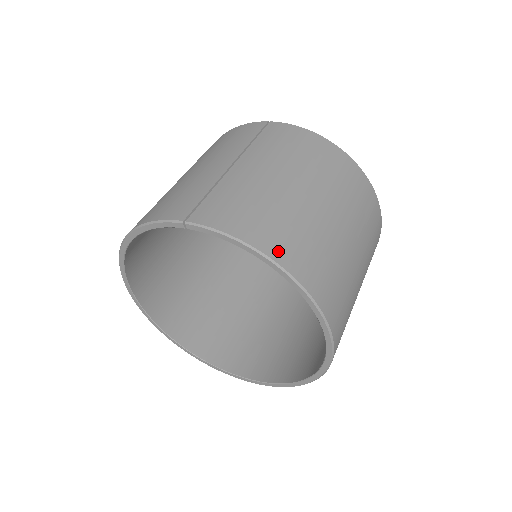
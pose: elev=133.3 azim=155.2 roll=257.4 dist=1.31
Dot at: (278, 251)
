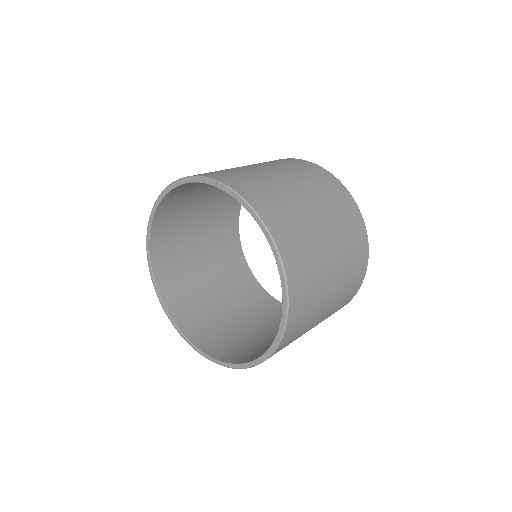
Dot at: (275, 227)
